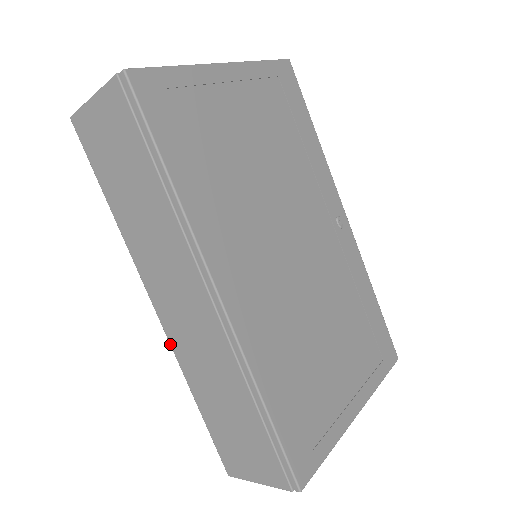
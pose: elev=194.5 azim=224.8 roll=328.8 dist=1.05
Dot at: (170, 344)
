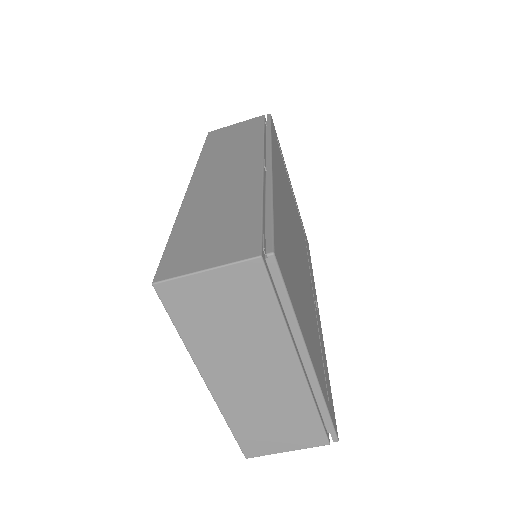
Dot at: (184, 198)
